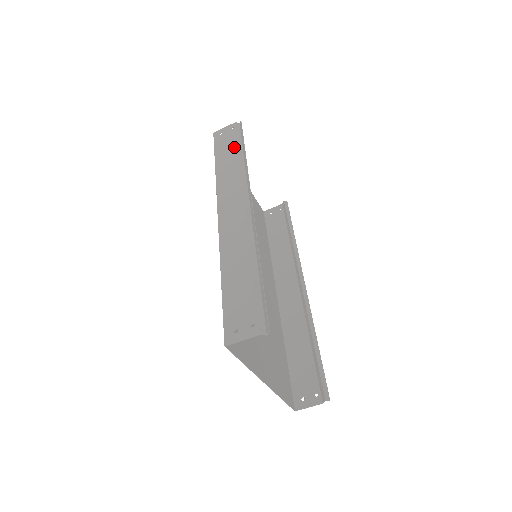
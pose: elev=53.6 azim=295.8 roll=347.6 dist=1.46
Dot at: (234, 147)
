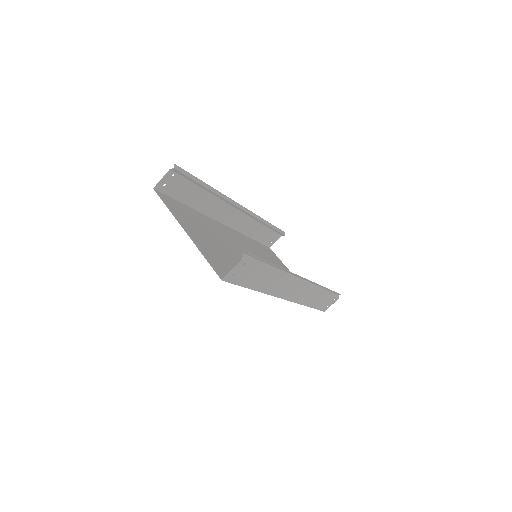
Dot at: (267, 230)
